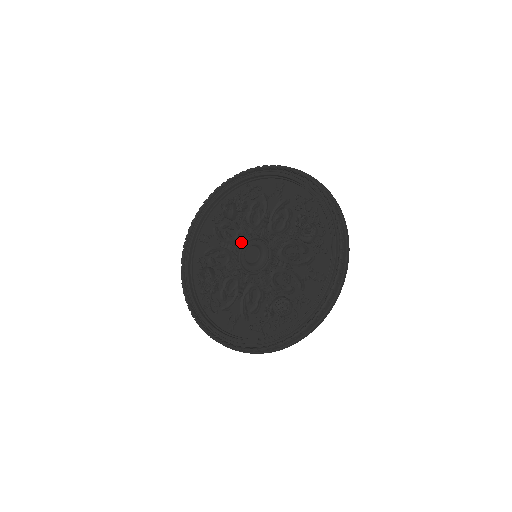
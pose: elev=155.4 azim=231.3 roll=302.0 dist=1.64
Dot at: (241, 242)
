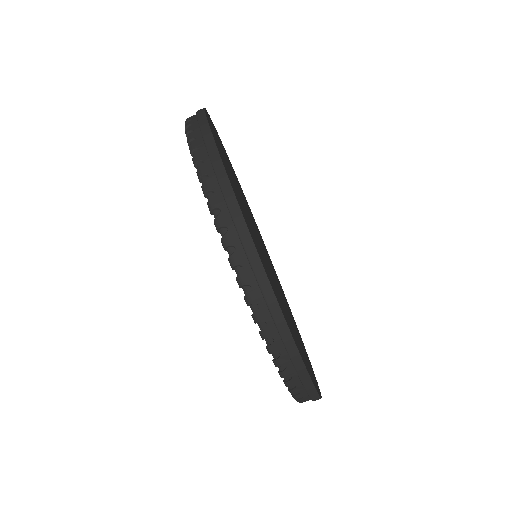
Dot at: occluded
